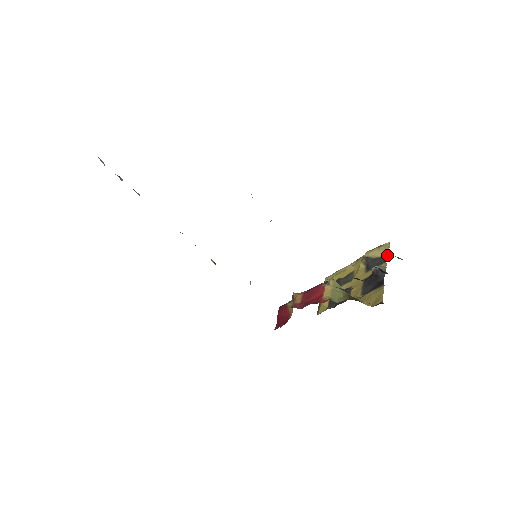
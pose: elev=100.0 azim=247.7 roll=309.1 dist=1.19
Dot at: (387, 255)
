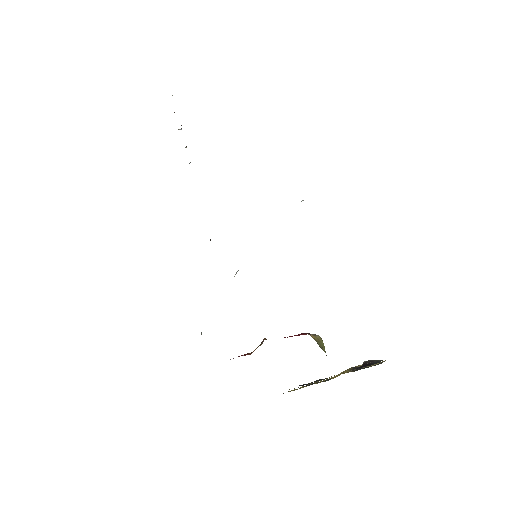
Dot at: occluded
